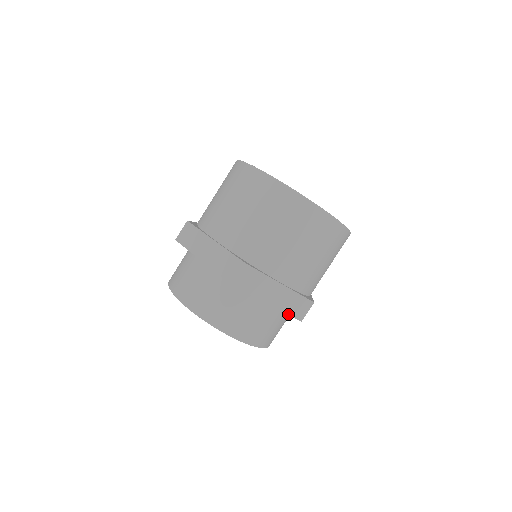
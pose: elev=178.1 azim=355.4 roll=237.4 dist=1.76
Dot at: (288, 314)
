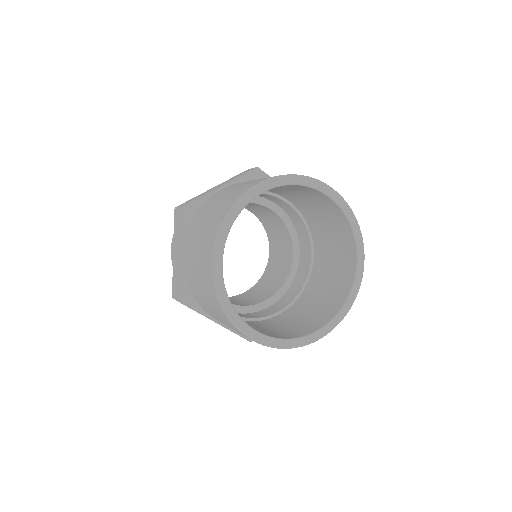
Dot at: occluded
